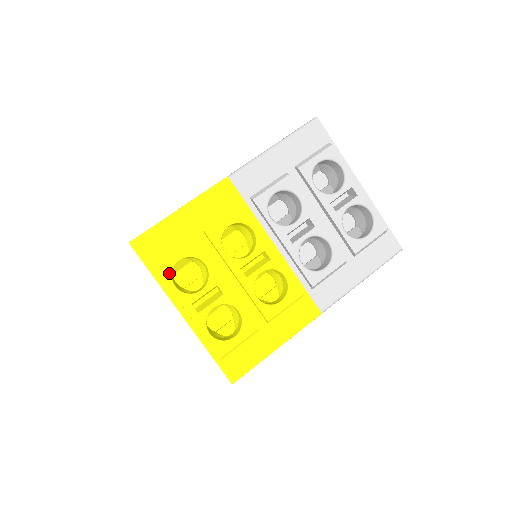
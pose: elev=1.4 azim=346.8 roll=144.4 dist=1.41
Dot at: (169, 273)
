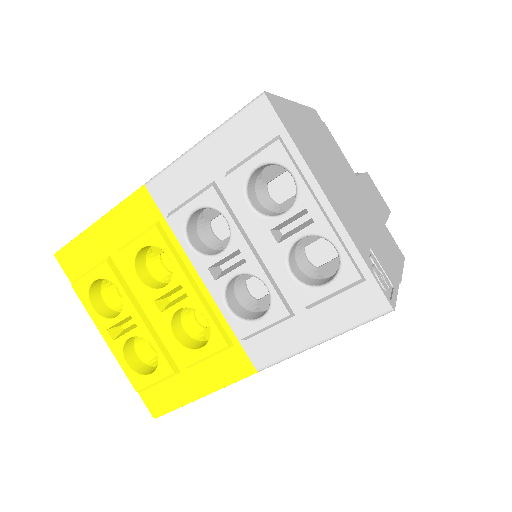
Dot at: (84, 293)
